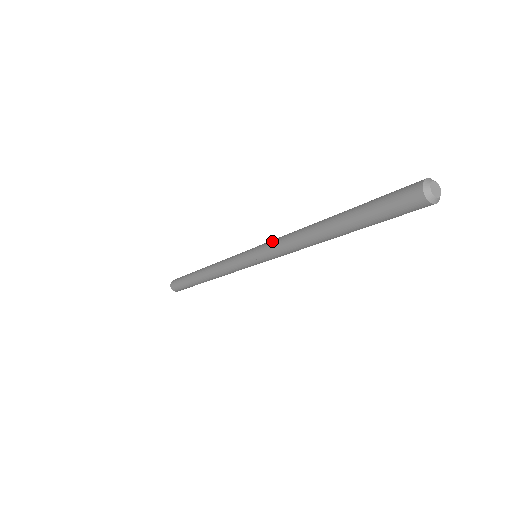
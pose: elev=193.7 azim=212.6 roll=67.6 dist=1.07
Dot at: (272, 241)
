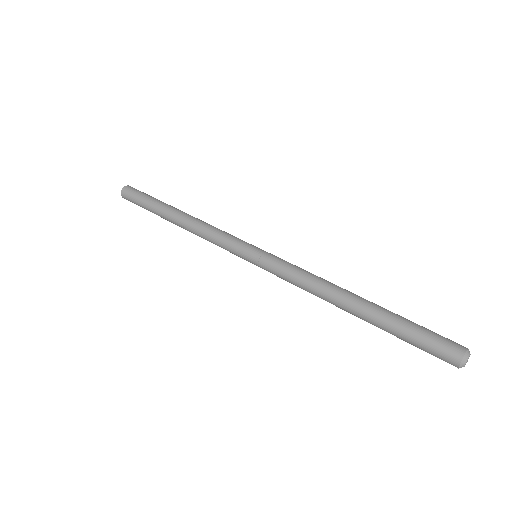
Dot at: (282, 277)
